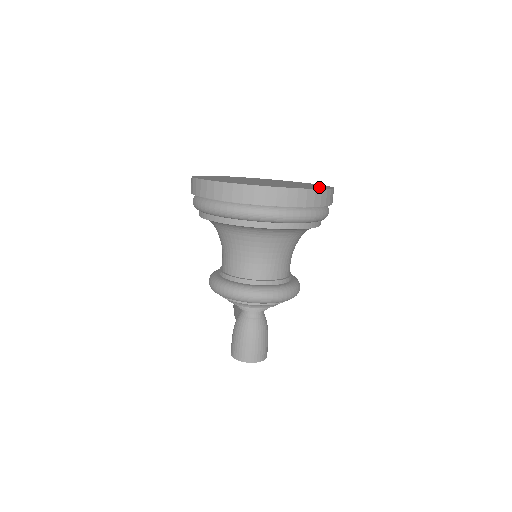
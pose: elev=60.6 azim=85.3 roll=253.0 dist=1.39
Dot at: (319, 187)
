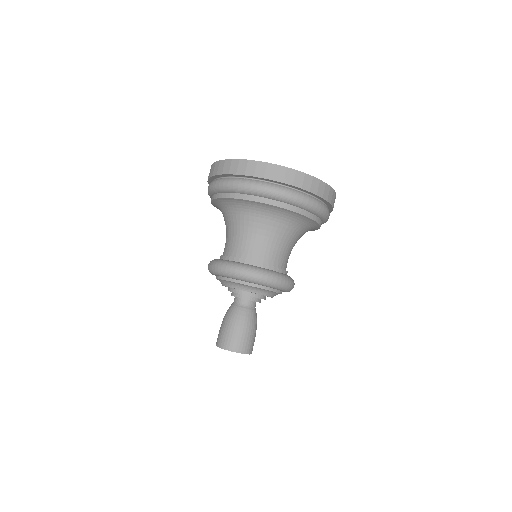
Dot at: occluded
